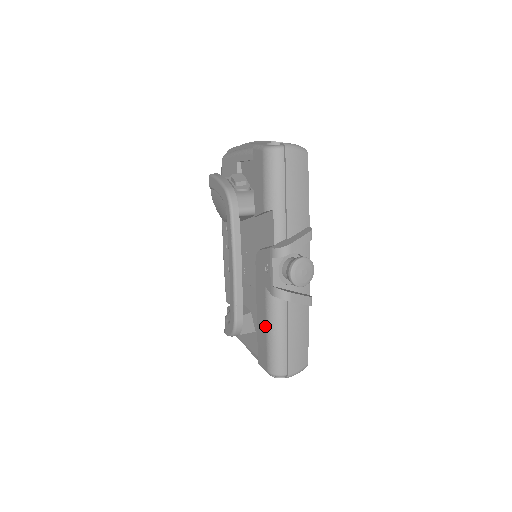
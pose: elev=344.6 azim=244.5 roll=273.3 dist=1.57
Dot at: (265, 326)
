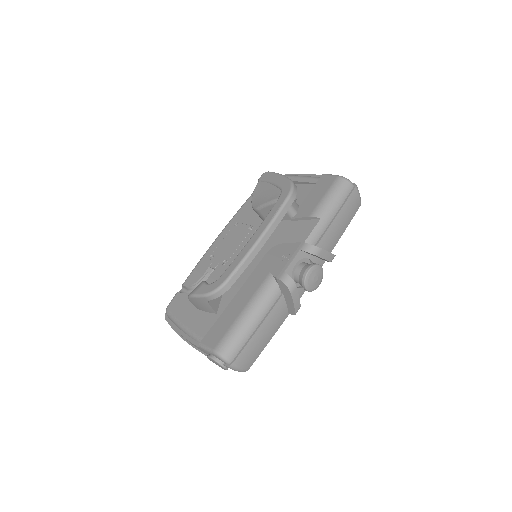
Dot at: (244, 306)
